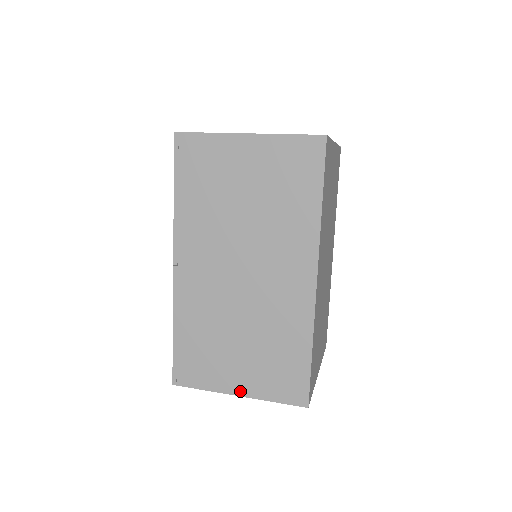
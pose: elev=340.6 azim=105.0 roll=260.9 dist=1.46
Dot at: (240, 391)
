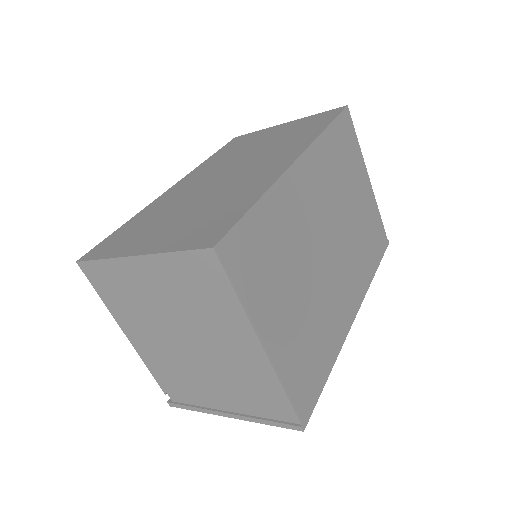
Dot at: (142, 251)
